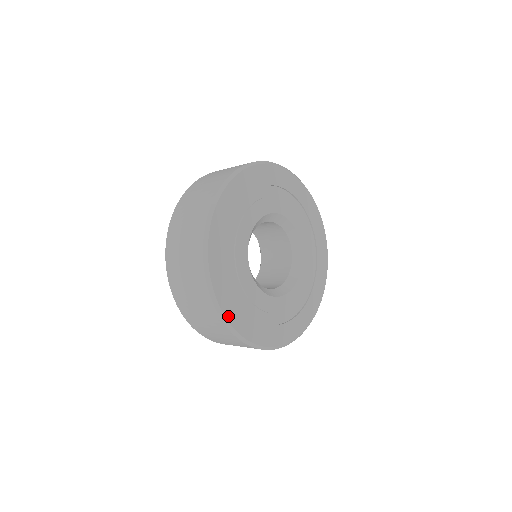
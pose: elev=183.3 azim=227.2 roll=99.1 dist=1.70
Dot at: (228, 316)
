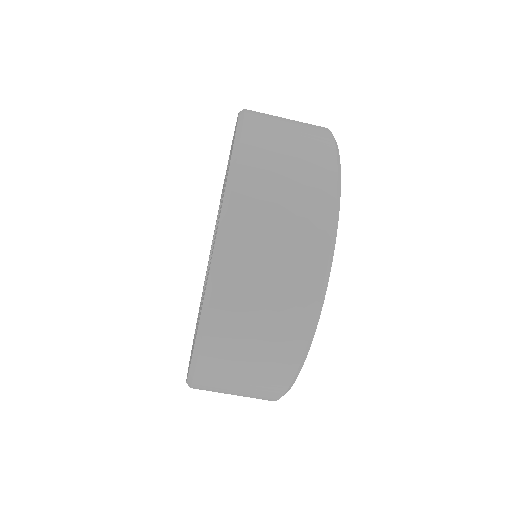
Dot at: occluded
